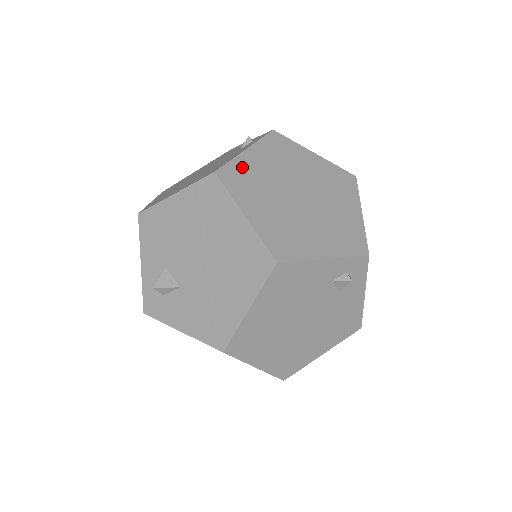
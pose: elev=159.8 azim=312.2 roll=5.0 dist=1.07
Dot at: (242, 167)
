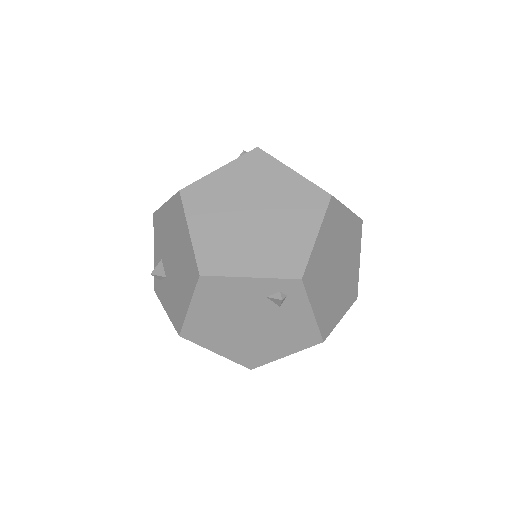
Dot at: (207, 186)
